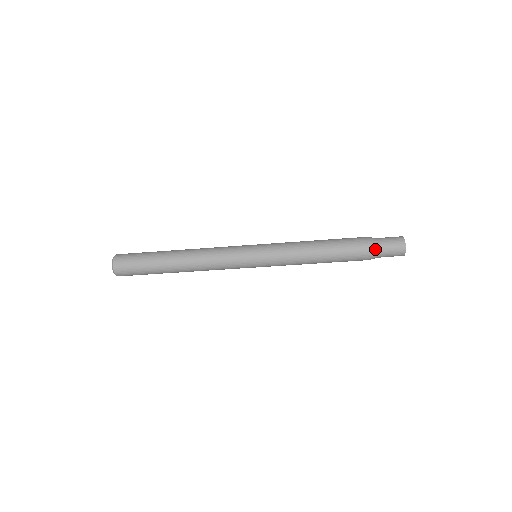
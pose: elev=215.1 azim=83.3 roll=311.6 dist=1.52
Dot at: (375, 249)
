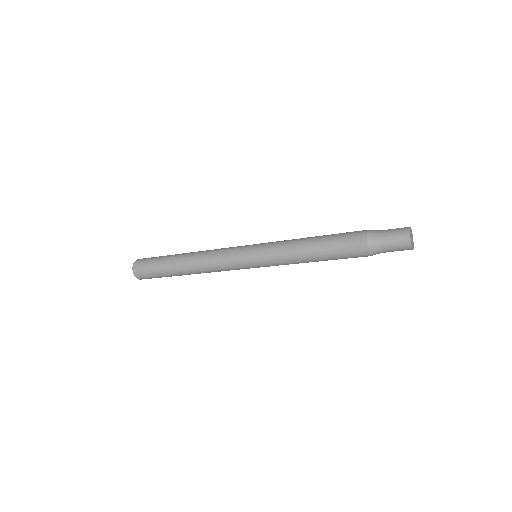
Dot at: (374, 238)
